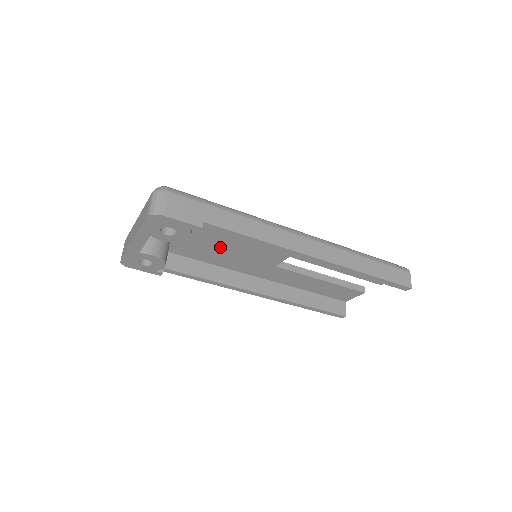
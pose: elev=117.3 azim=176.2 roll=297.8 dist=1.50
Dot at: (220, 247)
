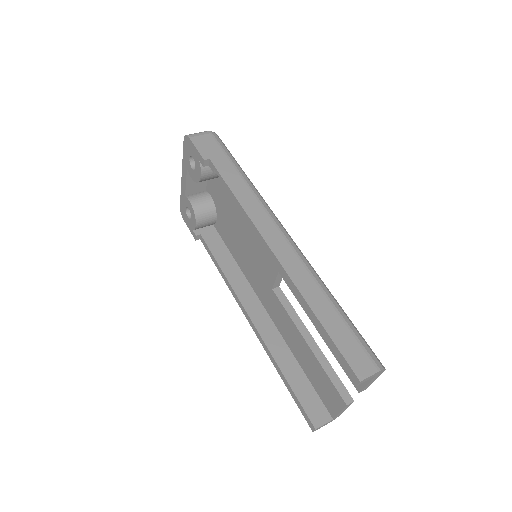
Dot at: (240, 233)
